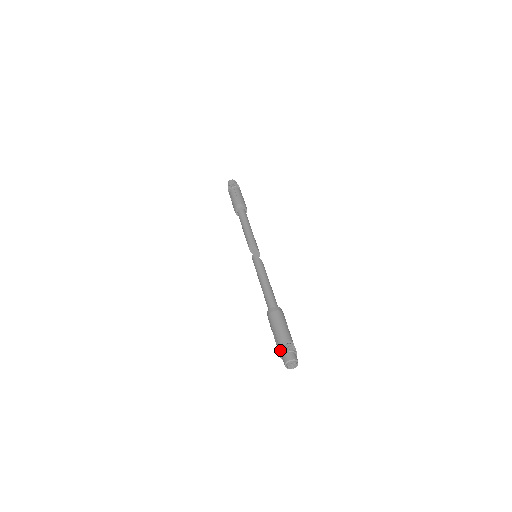
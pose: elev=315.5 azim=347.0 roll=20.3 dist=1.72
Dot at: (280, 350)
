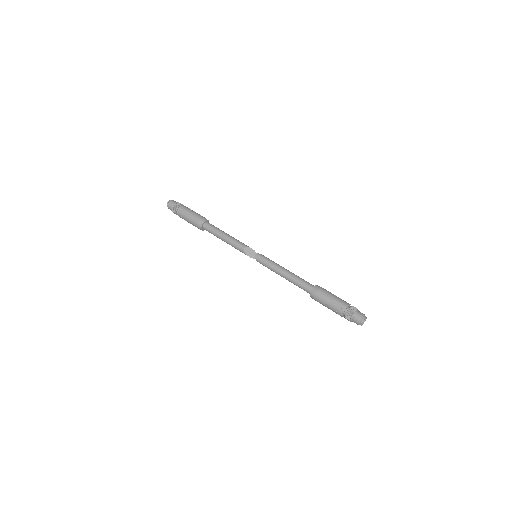
Dot at: (351, 310)
